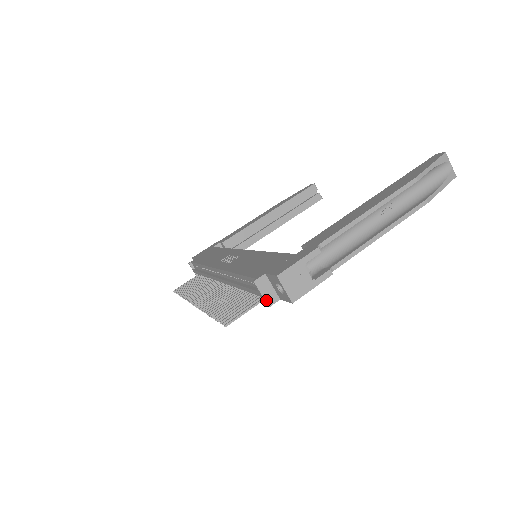
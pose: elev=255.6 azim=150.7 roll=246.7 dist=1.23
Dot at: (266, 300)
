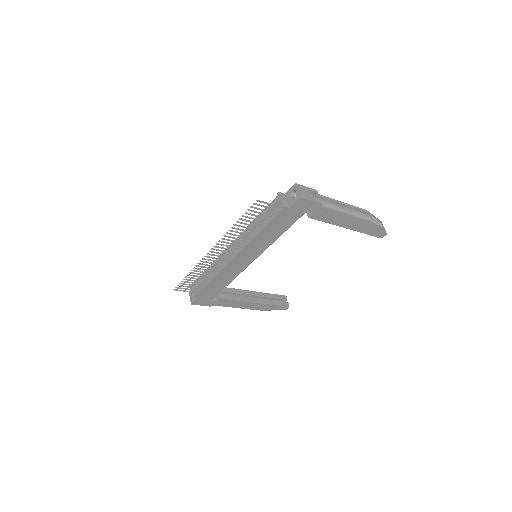
Dot at: (282, 203)
